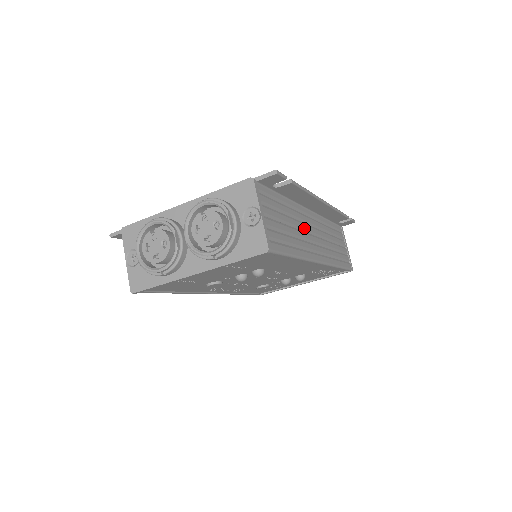
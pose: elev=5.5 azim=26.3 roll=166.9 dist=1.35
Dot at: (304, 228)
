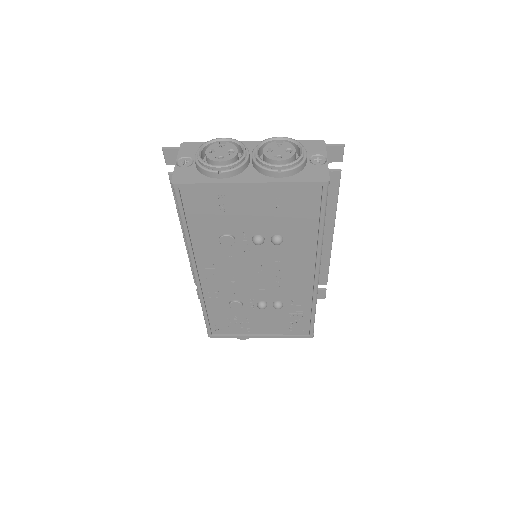
Dot at: occluded
